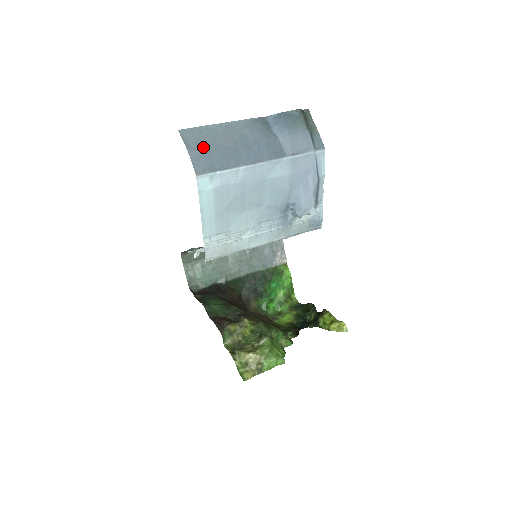
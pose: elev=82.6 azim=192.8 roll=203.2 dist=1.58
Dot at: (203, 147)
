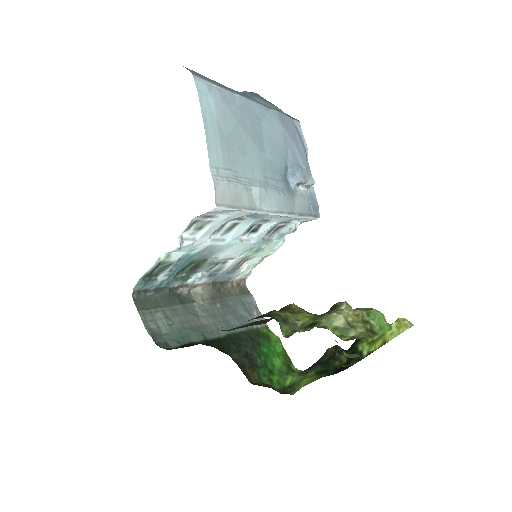
Dot at: occluded
